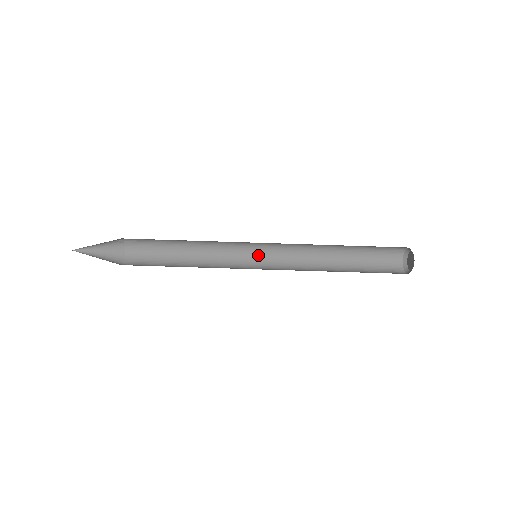
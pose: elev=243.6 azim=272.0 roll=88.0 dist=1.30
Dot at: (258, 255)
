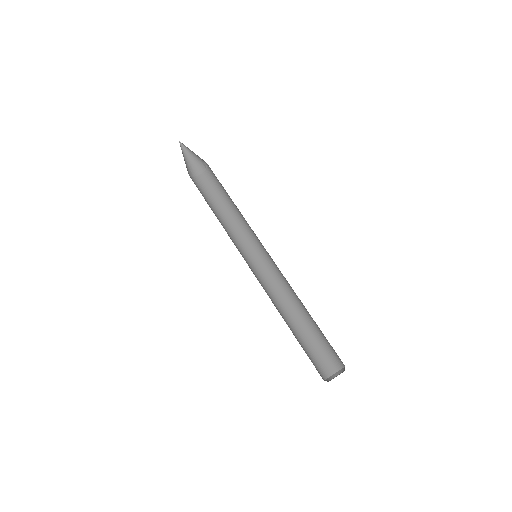
Dot at: (260, 260)
